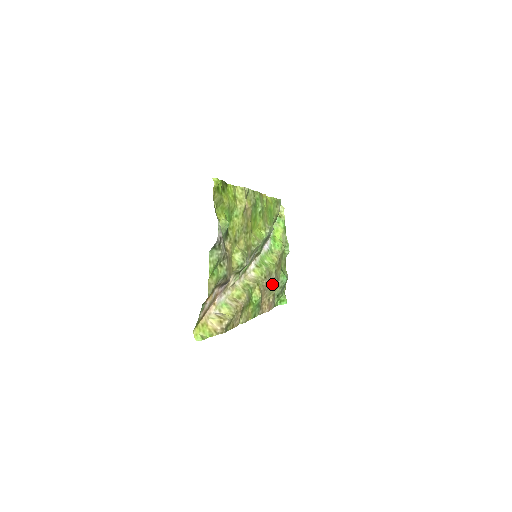
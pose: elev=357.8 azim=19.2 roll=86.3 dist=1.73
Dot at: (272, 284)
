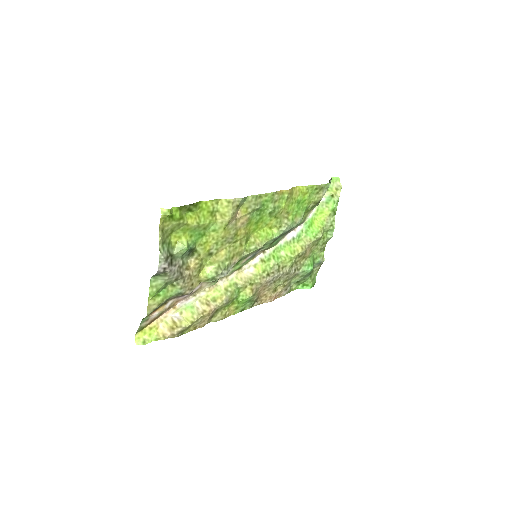
Dot at: (282, 277)
